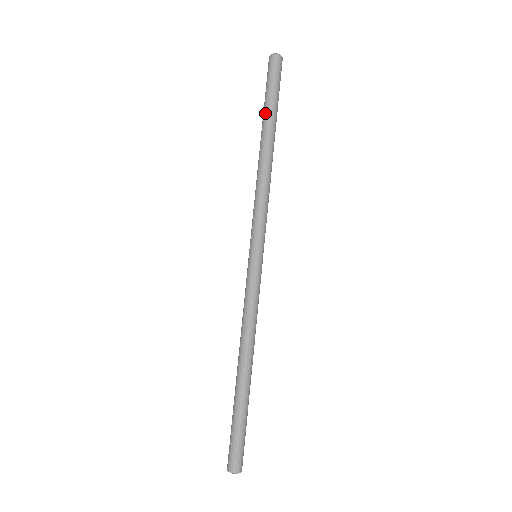
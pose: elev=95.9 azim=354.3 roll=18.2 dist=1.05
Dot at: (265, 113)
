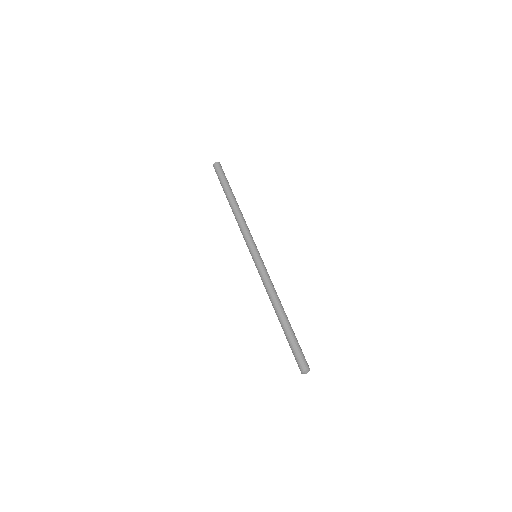
Dot at: (224, 191)
